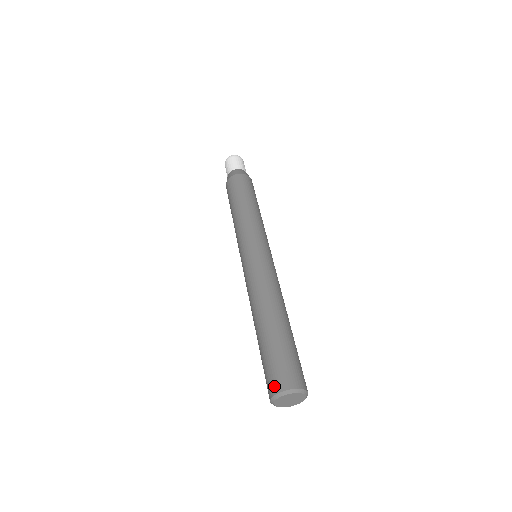
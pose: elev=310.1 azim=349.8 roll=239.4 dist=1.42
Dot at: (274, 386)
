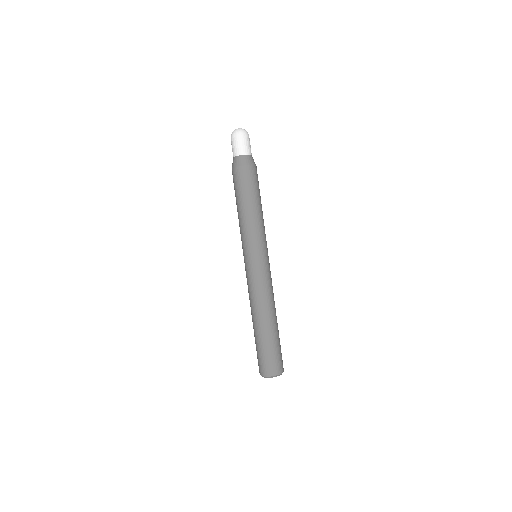
Dot at: (261, 371)
